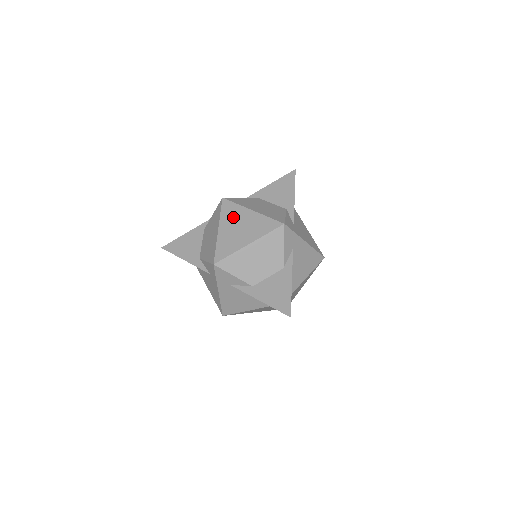
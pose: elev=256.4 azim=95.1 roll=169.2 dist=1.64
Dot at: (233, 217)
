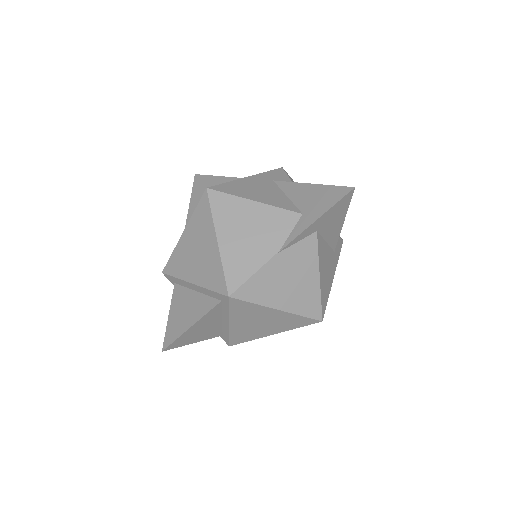
Dot at: occluded
